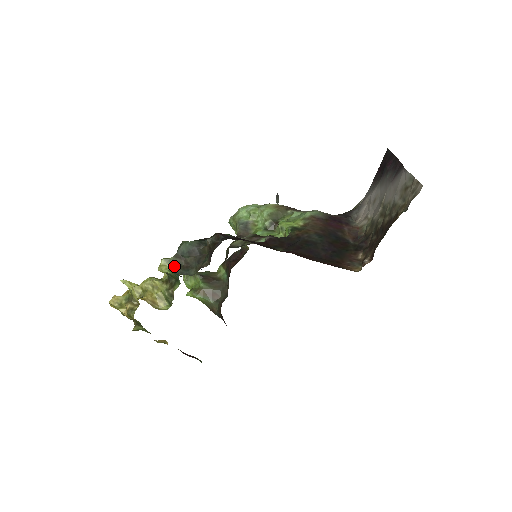
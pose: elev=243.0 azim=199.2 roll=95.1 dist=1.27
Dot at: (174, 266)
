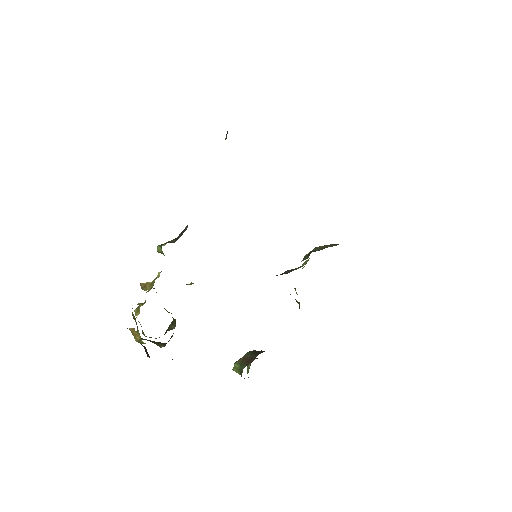
Dot at: (166, 243)
